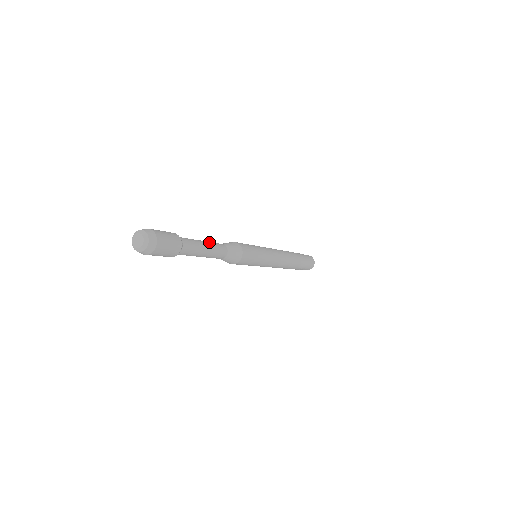
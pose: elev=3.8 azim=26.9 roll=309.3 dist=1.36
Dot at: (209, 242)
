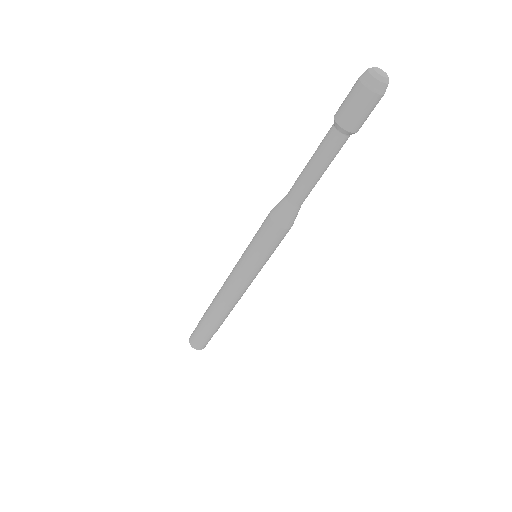
Dot at: occluded
